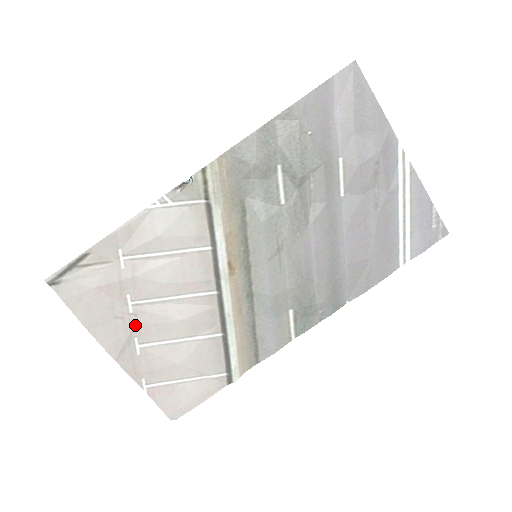
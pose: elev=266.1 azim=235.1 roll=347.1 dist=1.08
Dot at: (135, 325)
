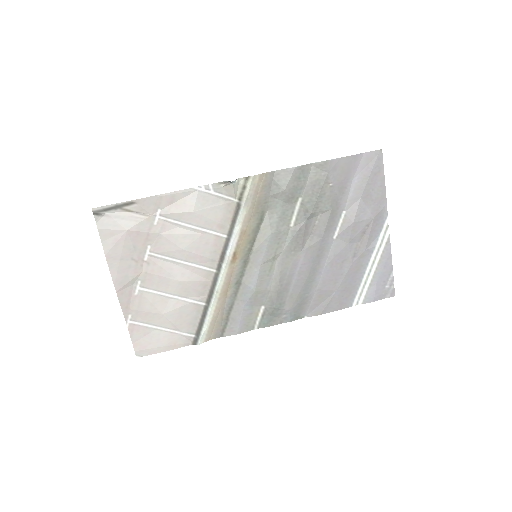
Dot at: (144, 271)
